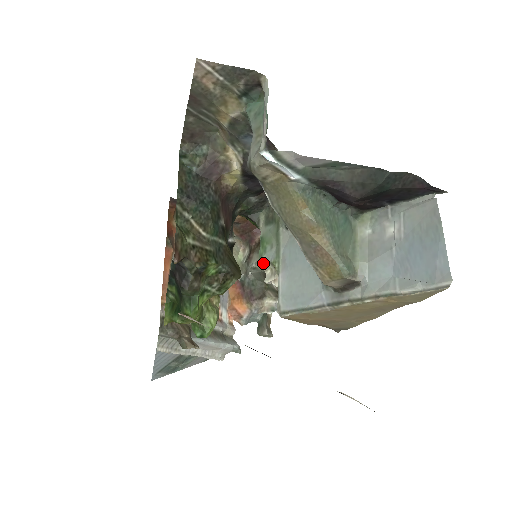
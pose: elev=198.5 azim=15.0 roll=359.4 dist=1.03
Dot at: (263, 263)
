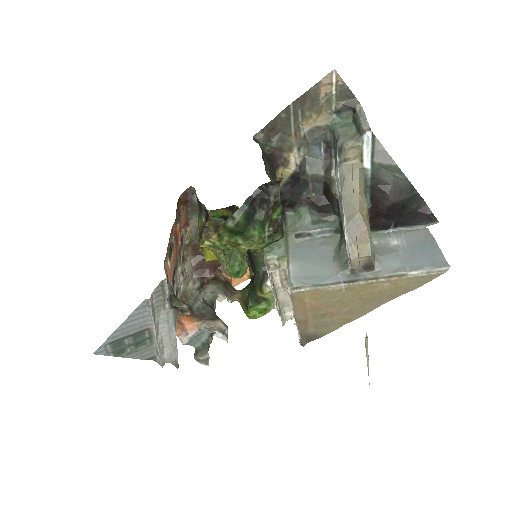
Dot at: (270, 257)
